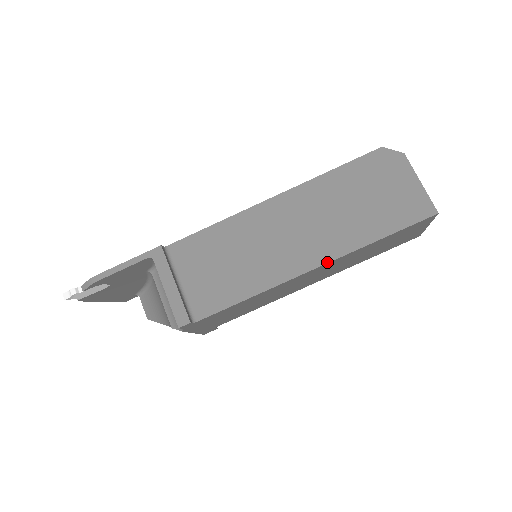
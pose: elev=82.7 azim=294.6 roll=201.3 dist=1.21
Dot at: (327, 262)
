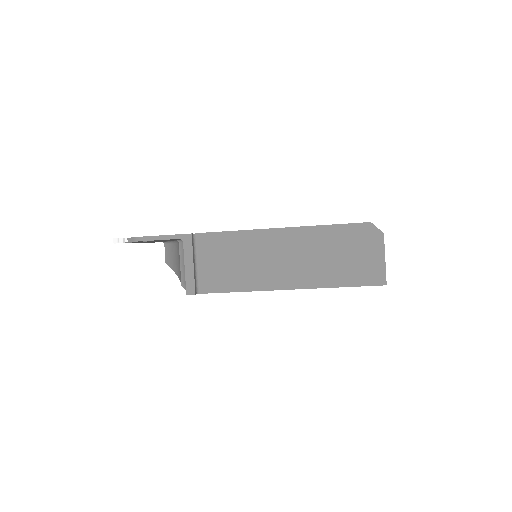
Dot at: (300, 288)
